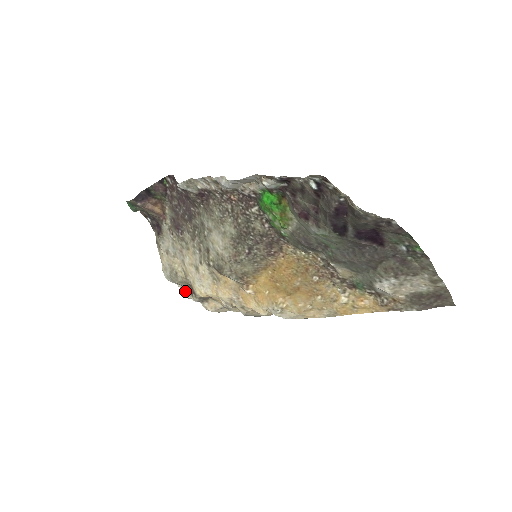
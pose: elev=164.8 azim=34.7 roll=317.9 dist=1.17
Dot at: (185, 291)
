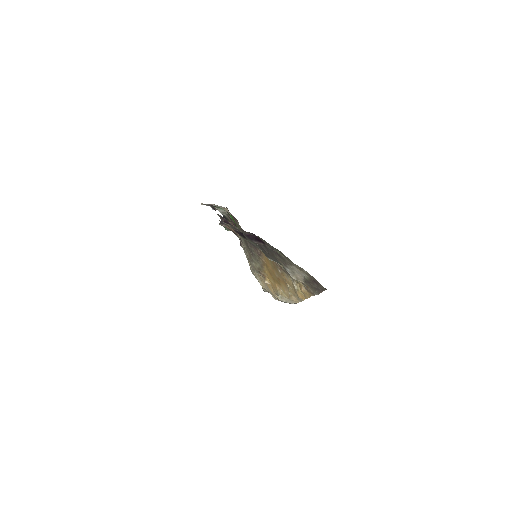
Dot at: occluded
